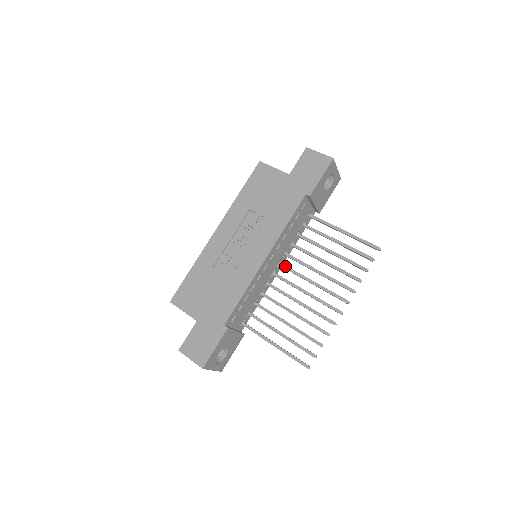
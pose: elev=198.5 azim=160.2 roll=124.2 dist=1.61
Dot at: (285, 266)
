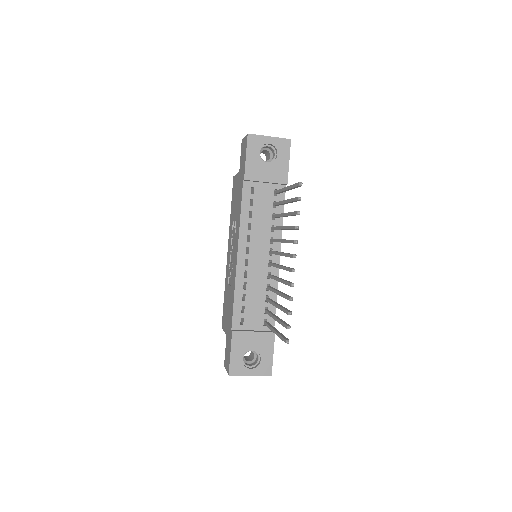
Dot at: (271, 252)
